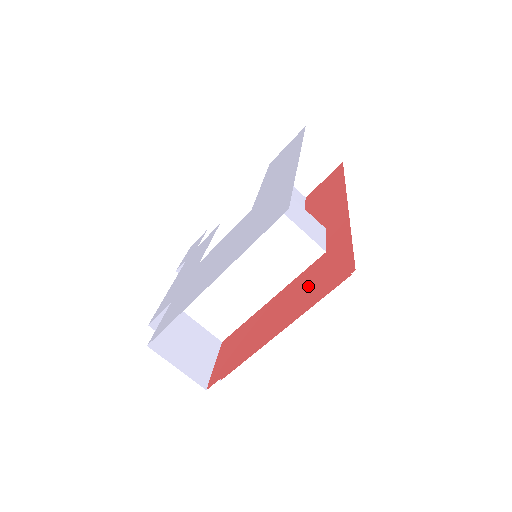
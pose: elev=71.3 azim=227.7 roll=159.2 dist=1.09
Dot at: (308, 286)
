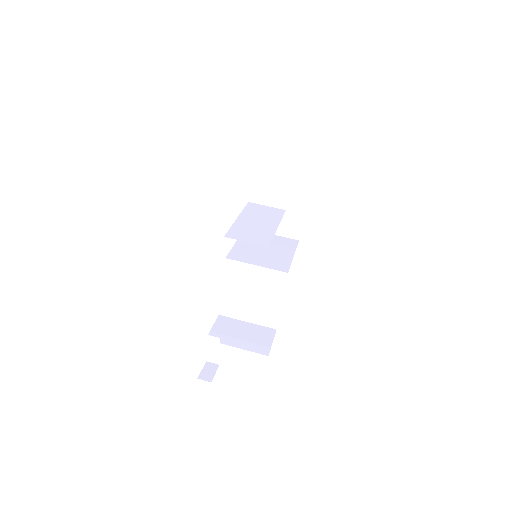
Dot at: occluded
